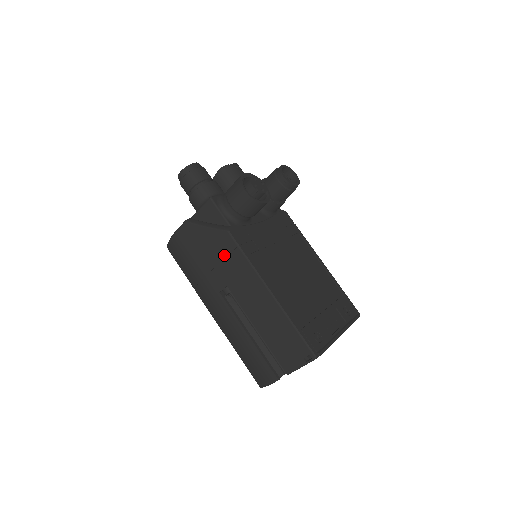
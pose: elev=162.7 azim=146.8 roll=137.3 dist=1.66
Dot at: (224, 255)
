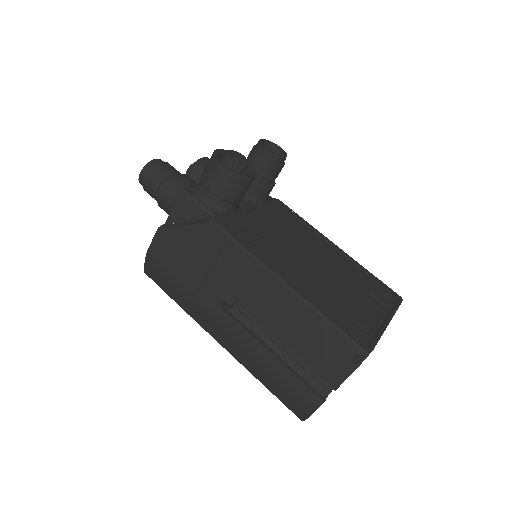
Dot at: (215, 255)
